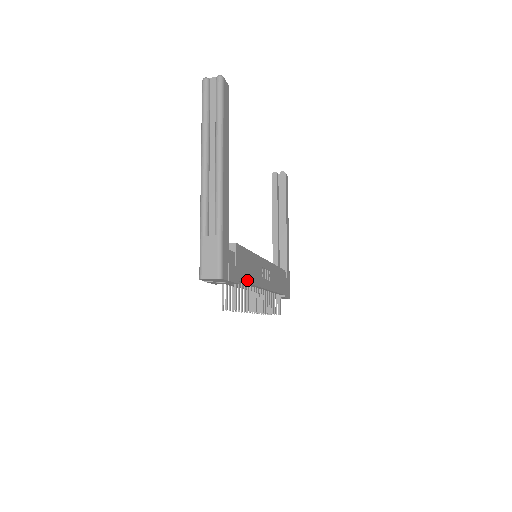
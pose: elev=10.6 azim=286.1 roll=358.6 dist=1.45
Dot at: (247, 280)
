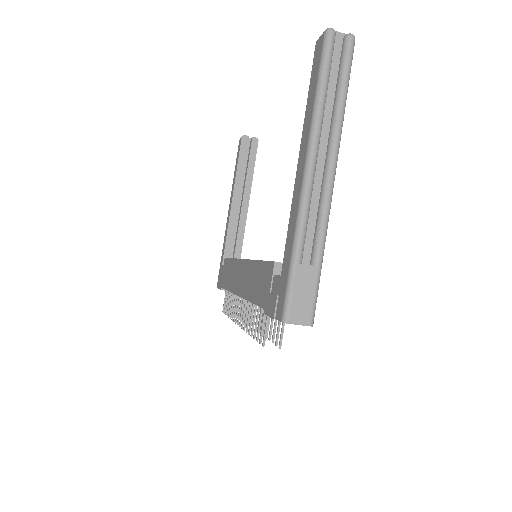
Dot at: occluded
